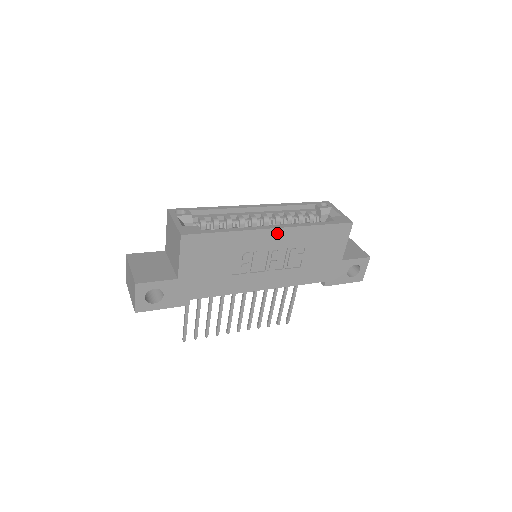
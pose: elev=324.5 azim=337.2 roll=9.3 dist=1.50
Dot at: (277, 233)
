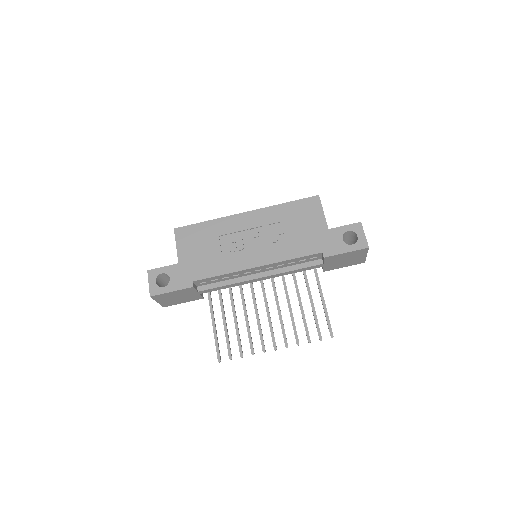
Dot at: (250, 216)
